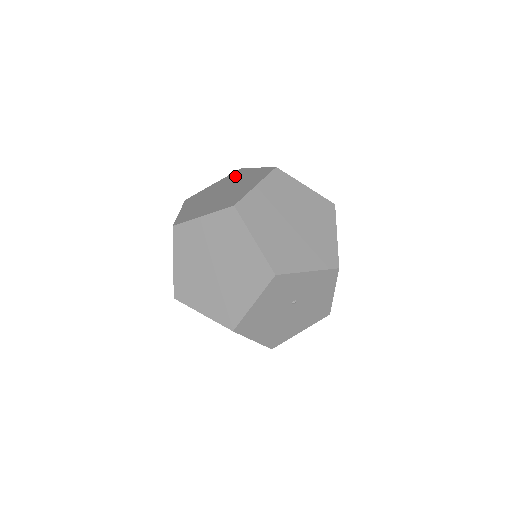
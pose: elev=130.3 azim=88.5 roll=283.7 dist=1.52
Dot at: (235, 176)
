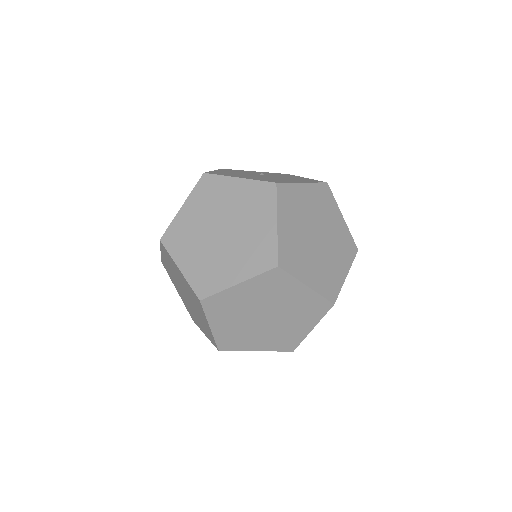
Dot at: (256, 203)
